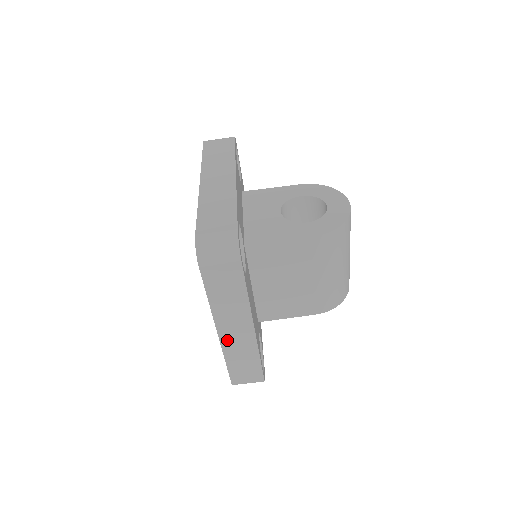
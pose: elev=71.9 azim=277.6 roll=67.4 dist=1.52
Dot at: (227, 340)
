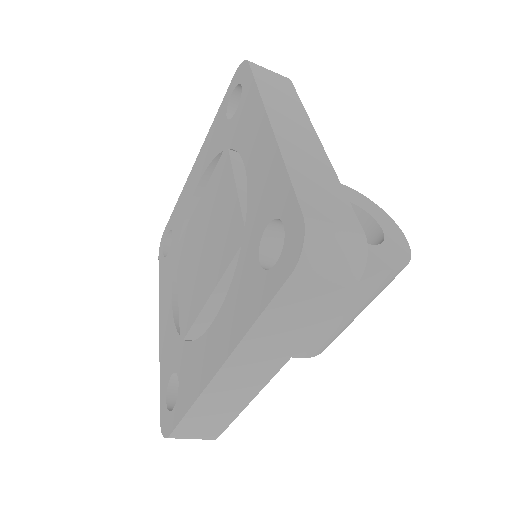
Dot at: (220, 384)
